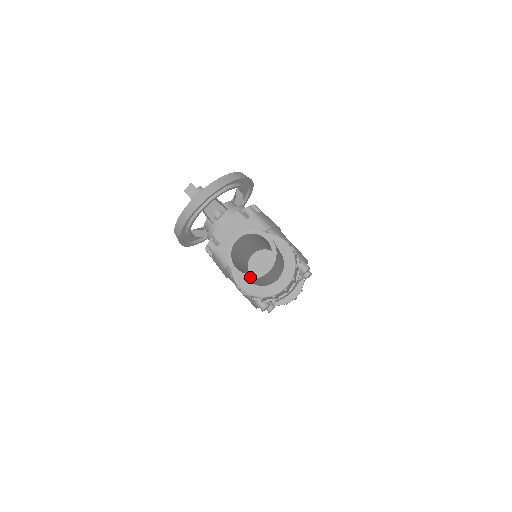
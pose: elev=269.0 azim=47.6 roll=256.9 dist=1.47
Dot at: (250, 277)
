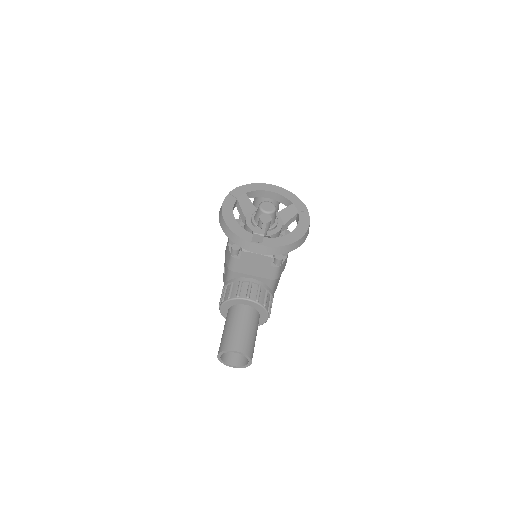
Dot at: occluded
